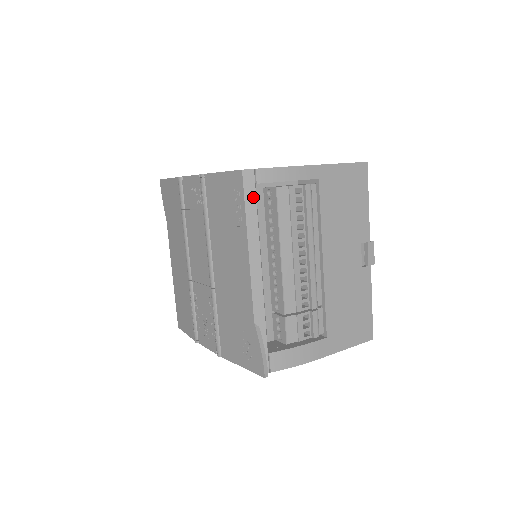
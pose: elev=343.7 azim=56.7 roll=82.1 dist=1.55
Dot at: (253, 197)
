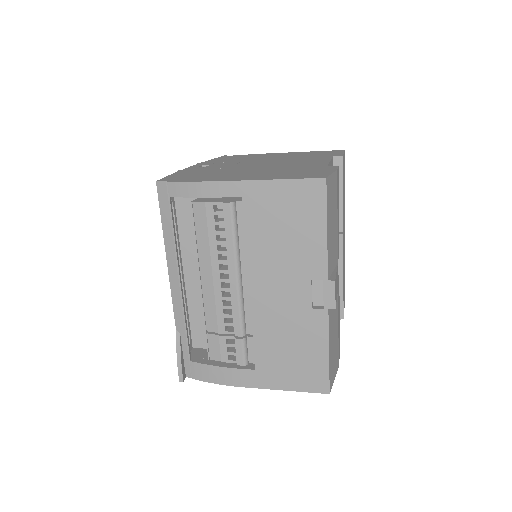
Dot at: (167, 210)
